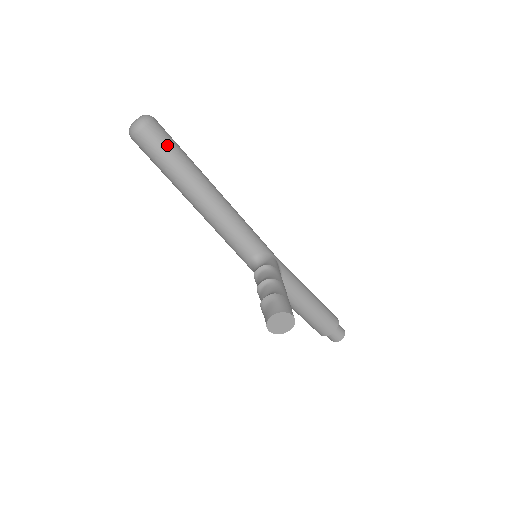
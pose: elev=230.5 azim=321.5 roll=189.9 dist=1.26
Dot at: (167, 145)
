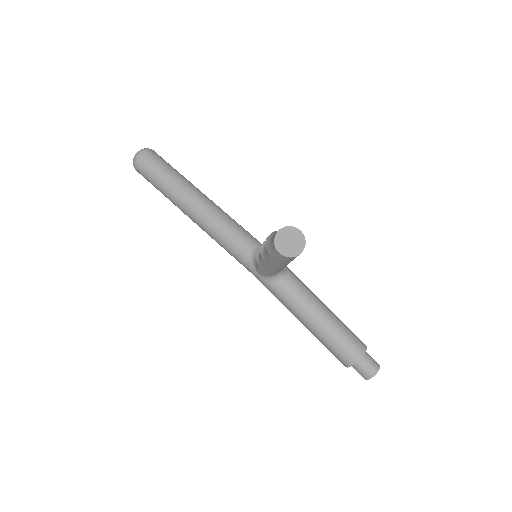
Dot at: (165, 163)
